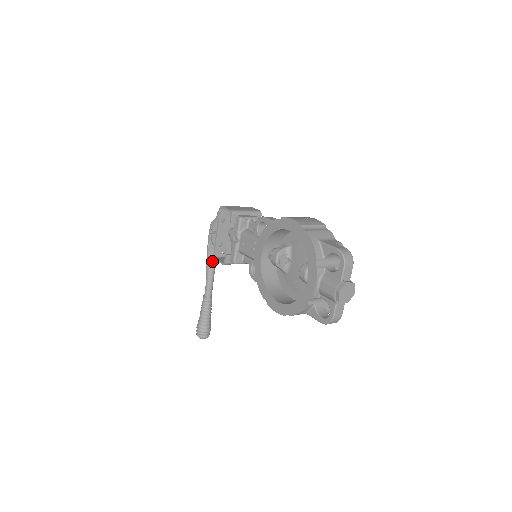
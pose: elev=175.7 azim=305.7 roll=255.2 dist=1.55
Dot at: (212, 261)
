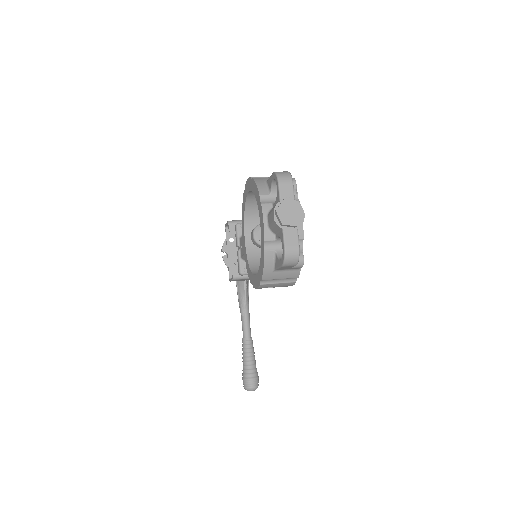
Dot at: (242, 295)
